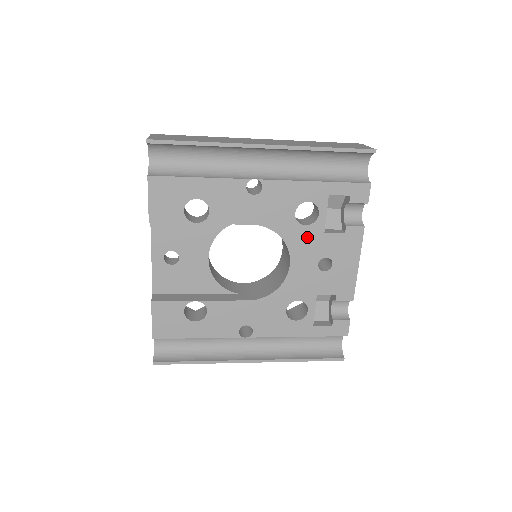
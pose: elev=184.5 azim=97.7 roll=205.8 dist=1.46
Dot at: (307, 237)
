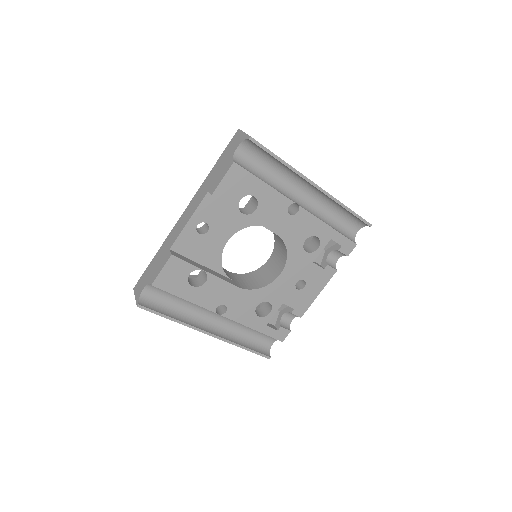
Dot at: (302, 260)
